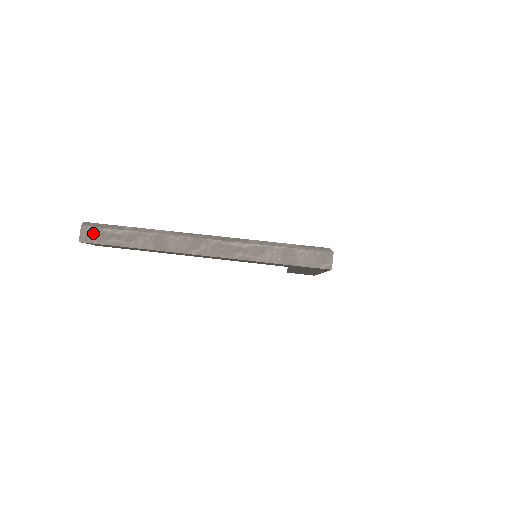
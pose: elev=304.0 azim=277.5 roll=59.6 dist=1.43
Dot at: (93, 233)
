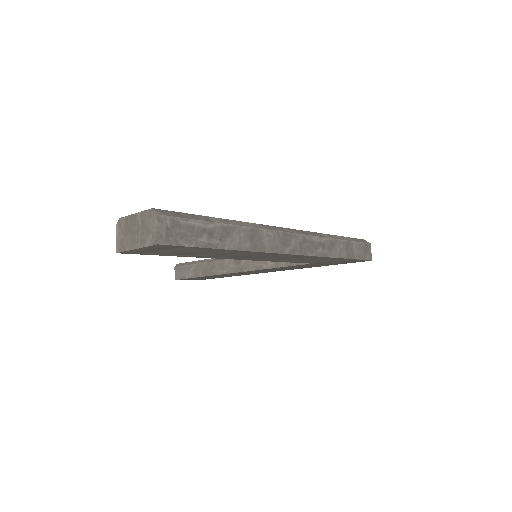
Dot at: (177, 228)
